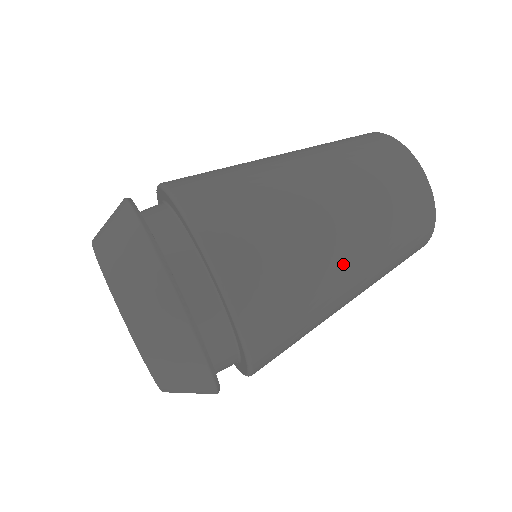
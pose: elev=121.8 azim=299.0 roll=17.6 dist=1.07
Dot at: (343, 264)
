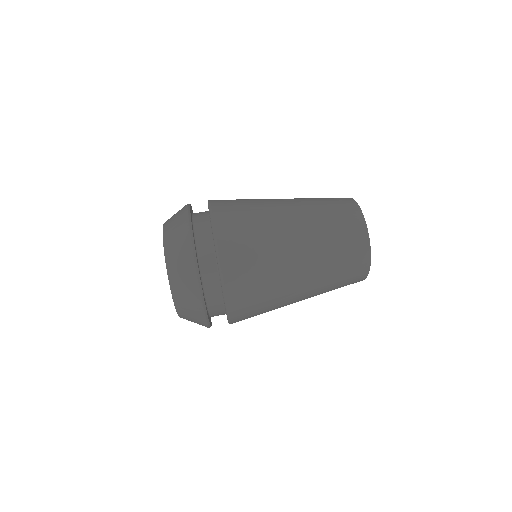
Dot at: occluded
